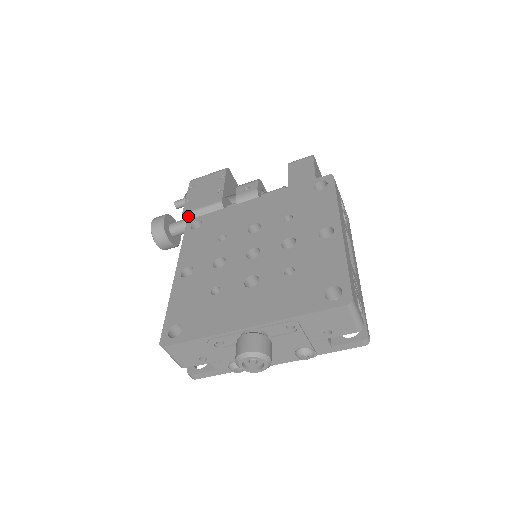
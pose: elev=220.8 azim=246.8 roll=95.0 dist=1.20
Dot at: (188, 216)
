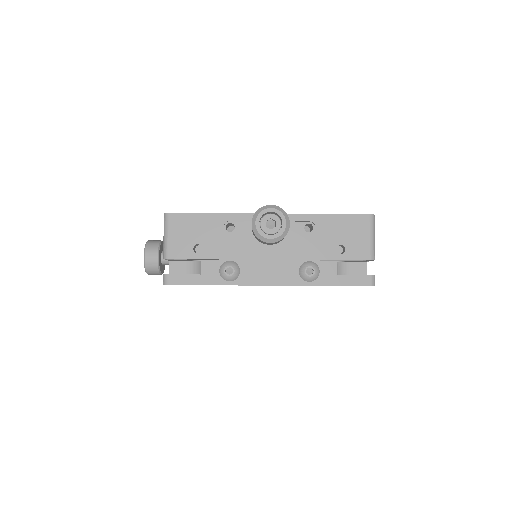
Dot at: occluded
